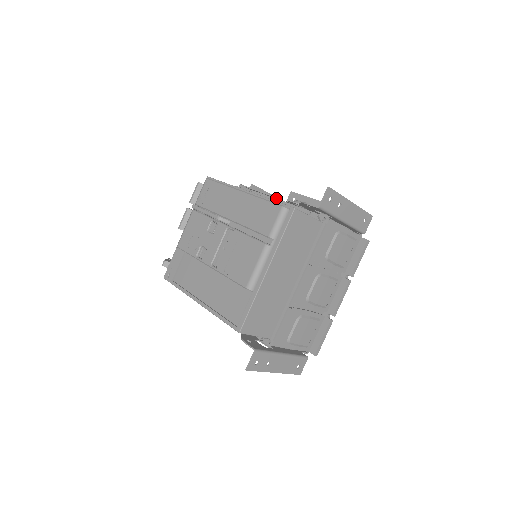
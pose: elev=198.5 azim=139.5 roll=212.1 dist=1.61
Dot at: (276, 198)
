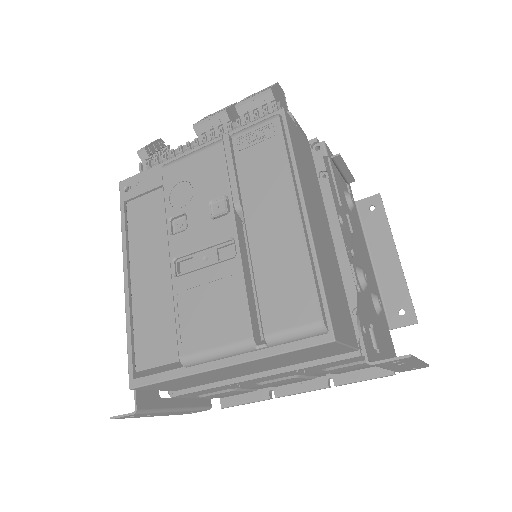
Dot at: (347, 212)
